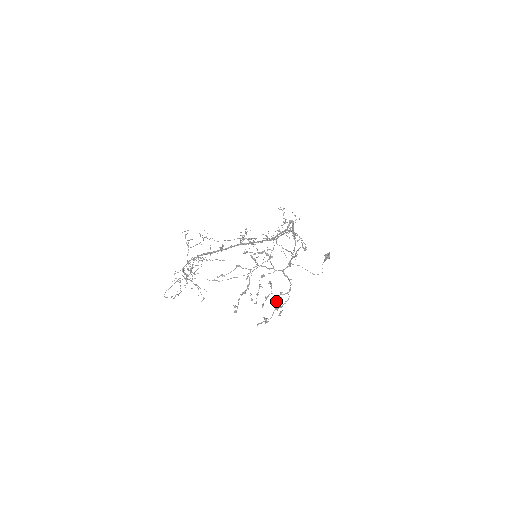
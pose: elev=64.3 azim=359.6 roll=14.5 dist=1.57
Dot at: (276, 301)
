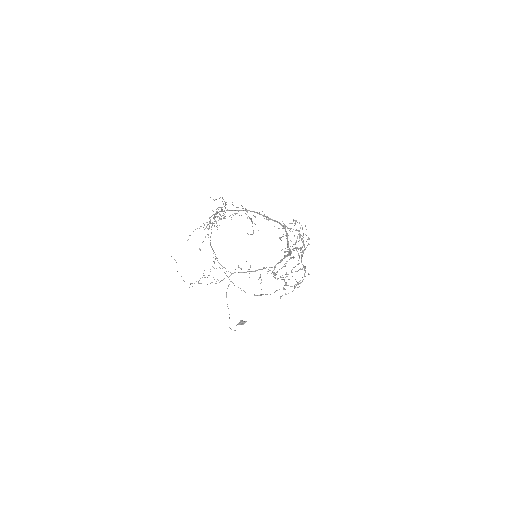
Dot at: (304, 276)
